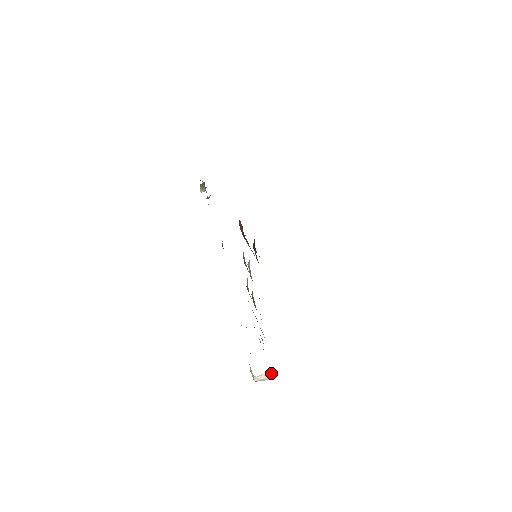
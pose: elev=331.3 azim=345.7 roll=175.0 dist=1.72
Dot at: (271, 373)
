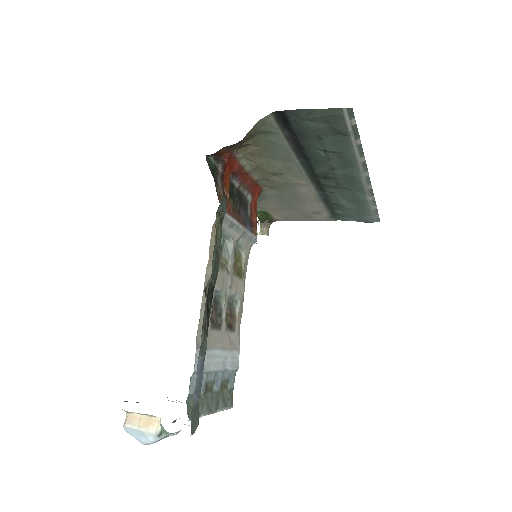
Dot at: (158, 424)
